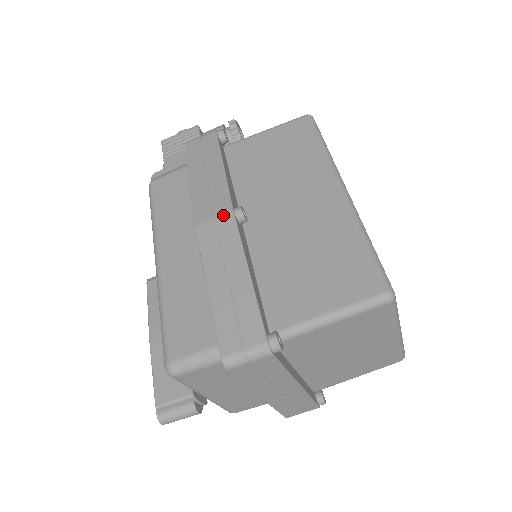
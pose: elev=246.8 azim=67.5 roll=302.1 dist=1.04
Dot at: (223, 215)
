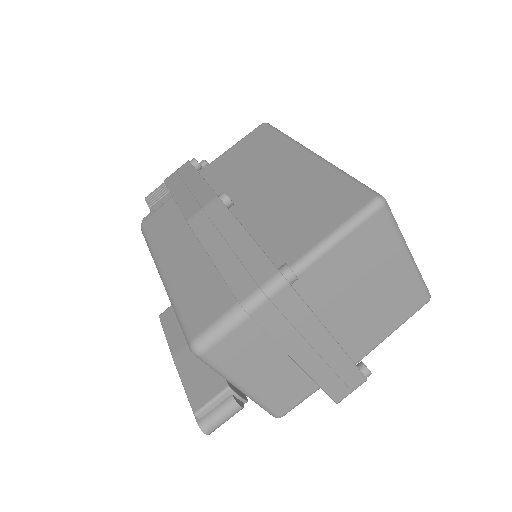
Dot at: (210, 203)
